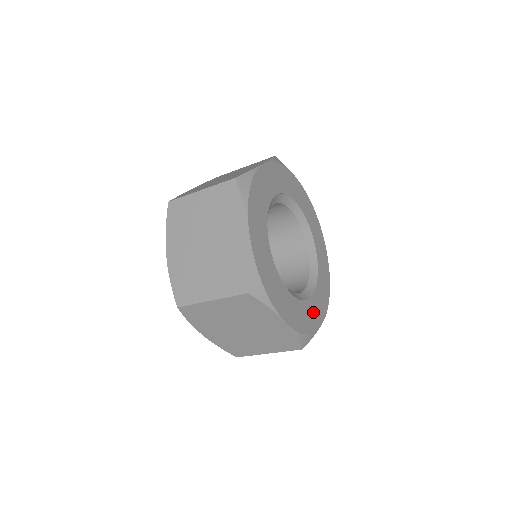
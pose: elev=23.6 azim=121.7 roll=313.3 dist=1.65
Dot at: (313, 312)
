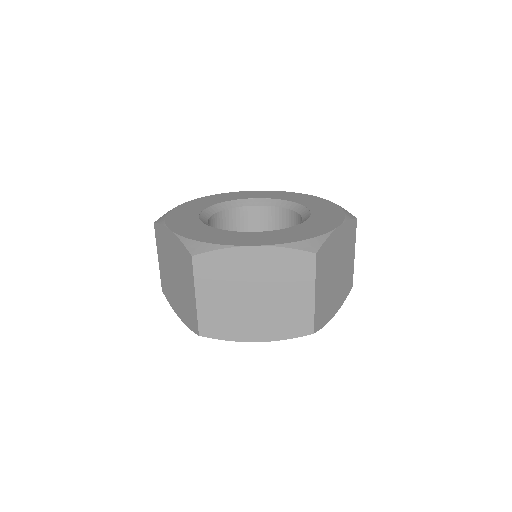
Dot at: (312, 228)
